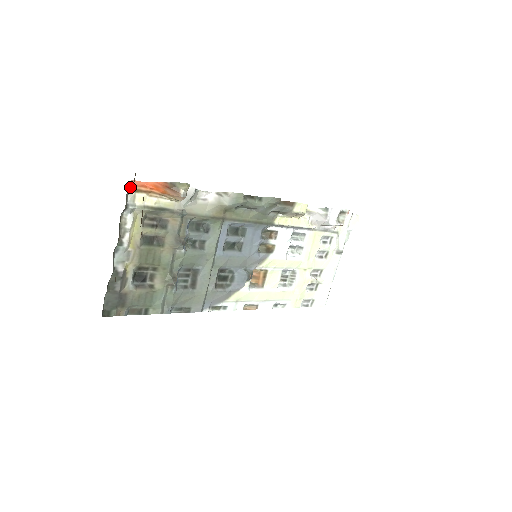
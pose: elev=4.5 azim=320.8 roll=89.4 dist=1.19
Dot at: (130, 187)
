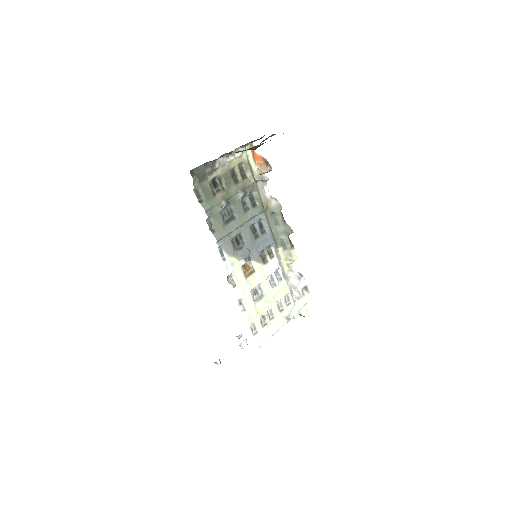
Dot at: (252, 143)
